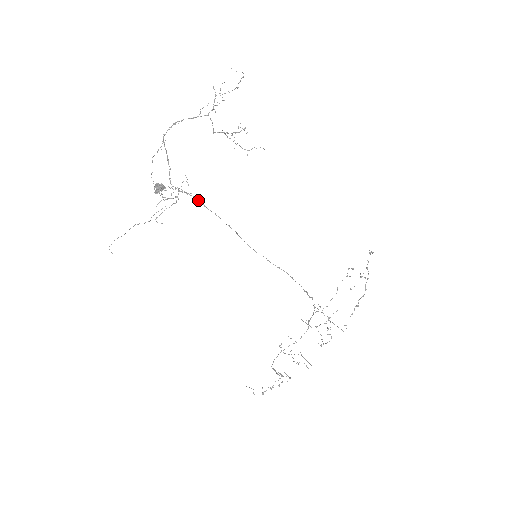
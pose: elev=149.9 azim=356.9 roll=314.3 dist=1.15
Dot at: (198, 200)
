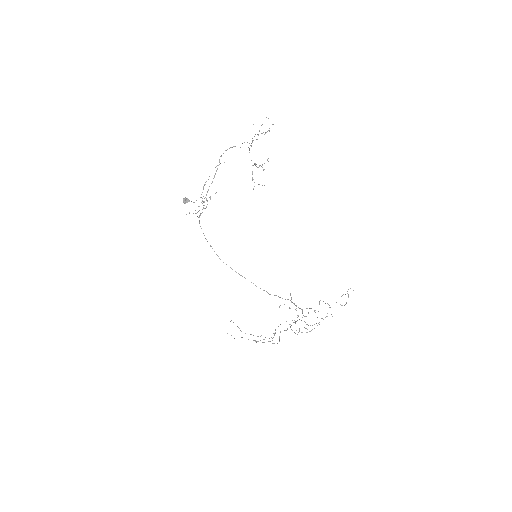
Dot at: (199, 217)
